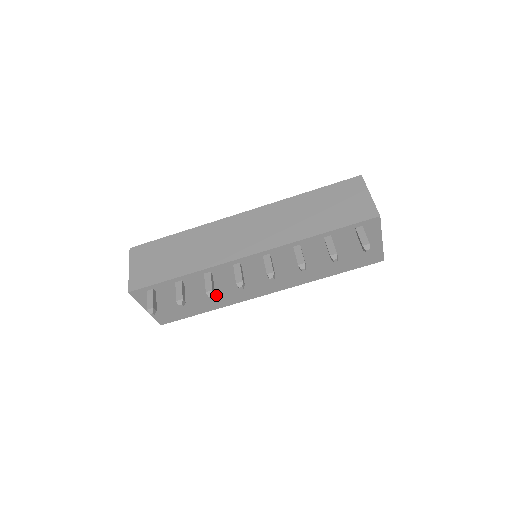
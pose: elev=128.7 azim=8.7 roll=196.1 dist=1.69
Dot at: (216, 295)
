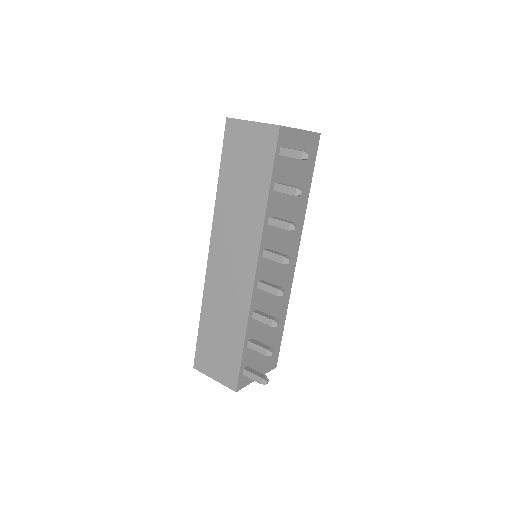
Dot at: (275, 310)
